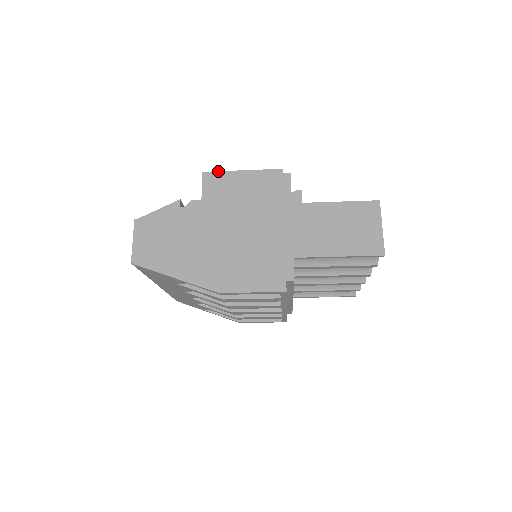
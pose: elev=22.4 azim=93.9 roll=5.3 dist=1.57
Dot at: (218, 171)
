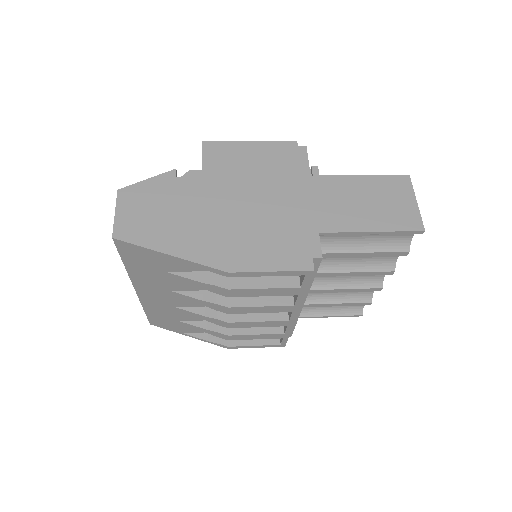
Dot at: (221, 141)
